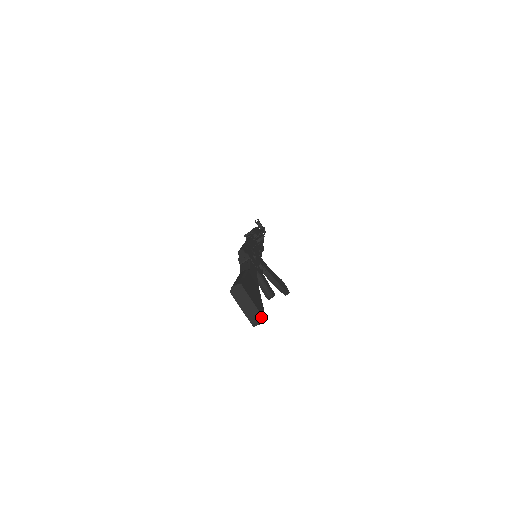
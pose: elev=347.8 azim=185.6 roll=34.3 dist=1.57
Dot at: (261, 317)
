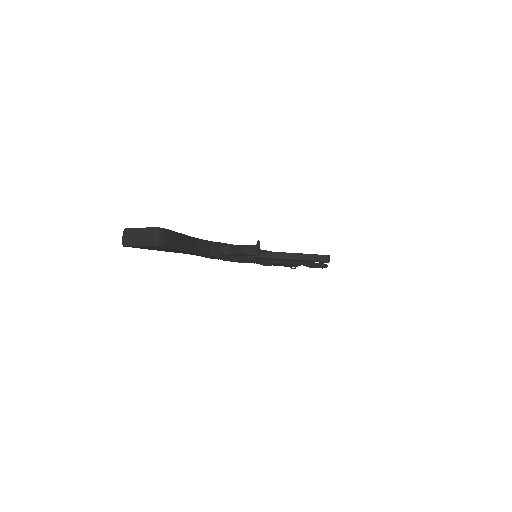
Dot at: (153, 230)
